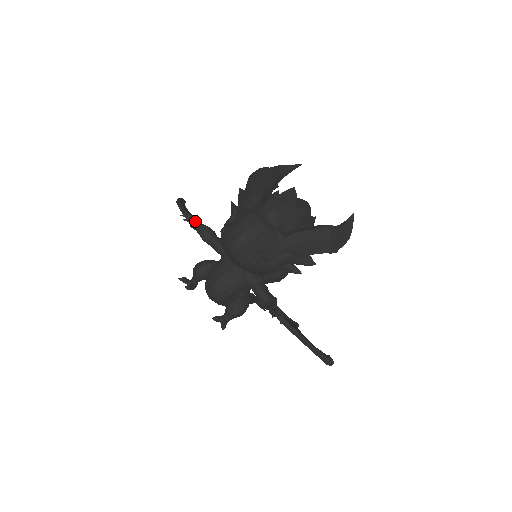
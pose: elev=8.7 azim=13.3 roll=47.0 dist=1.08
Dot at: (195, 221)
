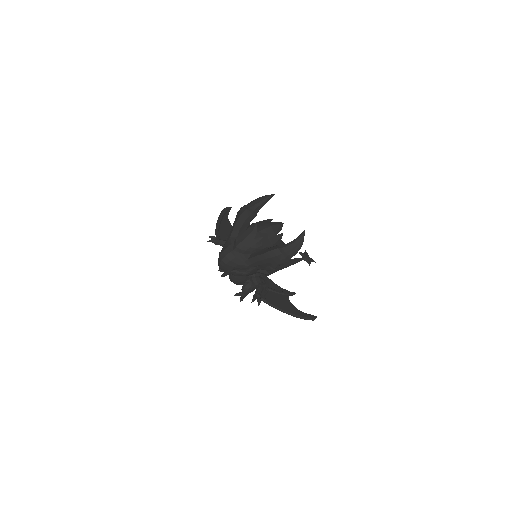
Dot at: (215, 240)
